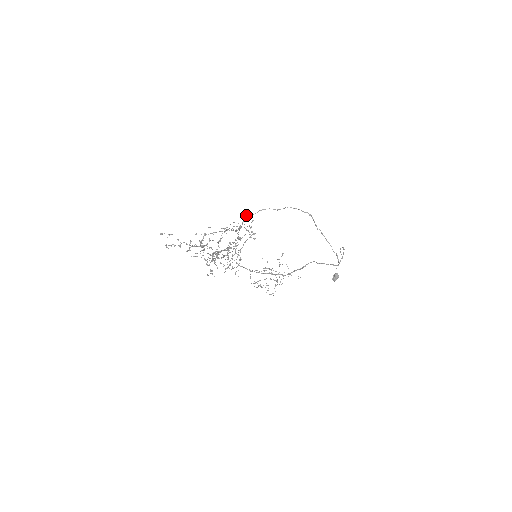
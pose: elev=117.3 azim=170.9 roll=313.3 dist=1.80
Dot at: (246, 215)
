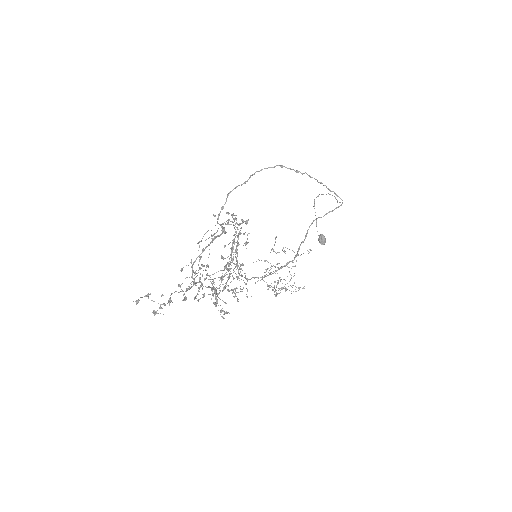
Dot at: (213, 214)
